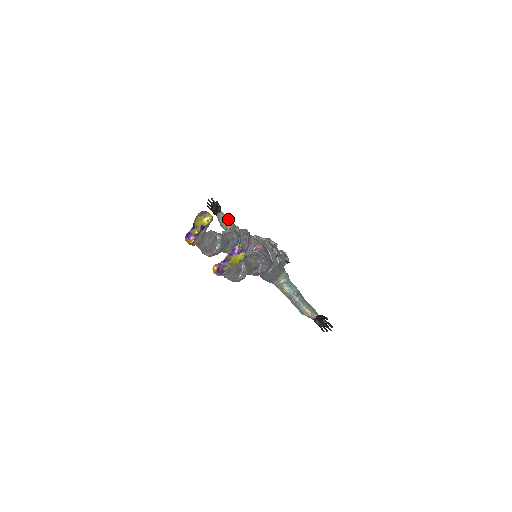
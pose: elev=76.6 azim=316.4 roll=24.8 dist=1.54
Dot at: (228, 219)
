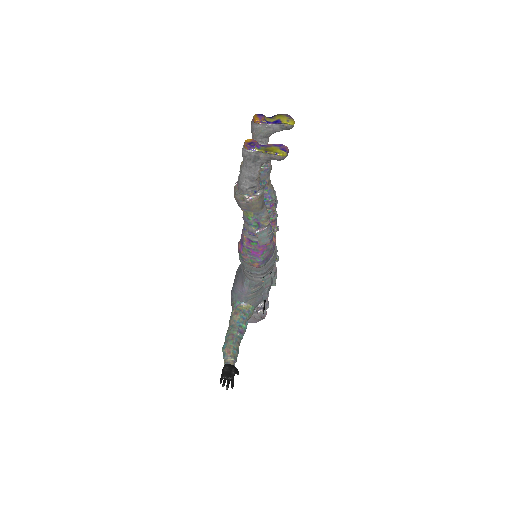
Dot at: occluded
